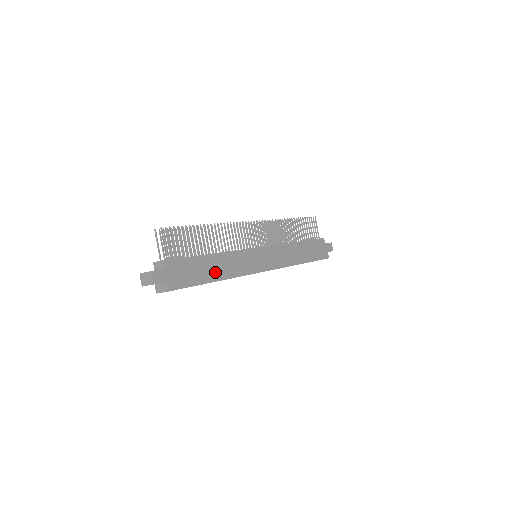
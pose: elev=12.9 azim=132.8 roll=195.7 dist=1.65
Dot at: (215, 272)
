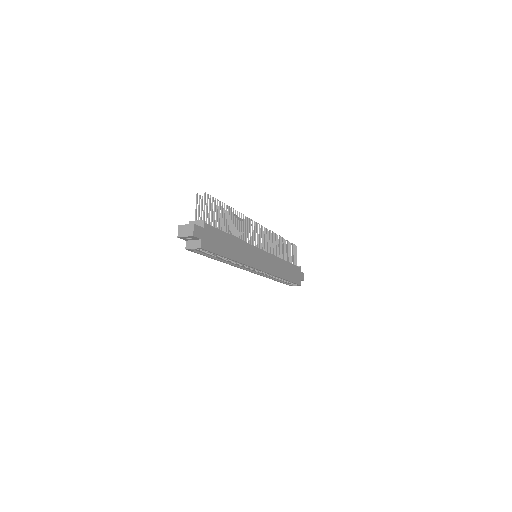
Dot at: (232, 251)
